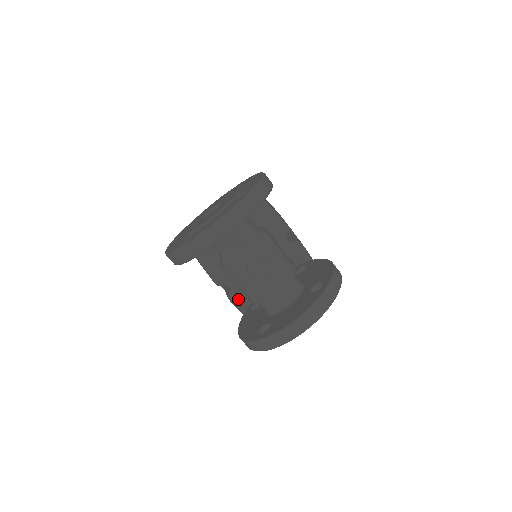
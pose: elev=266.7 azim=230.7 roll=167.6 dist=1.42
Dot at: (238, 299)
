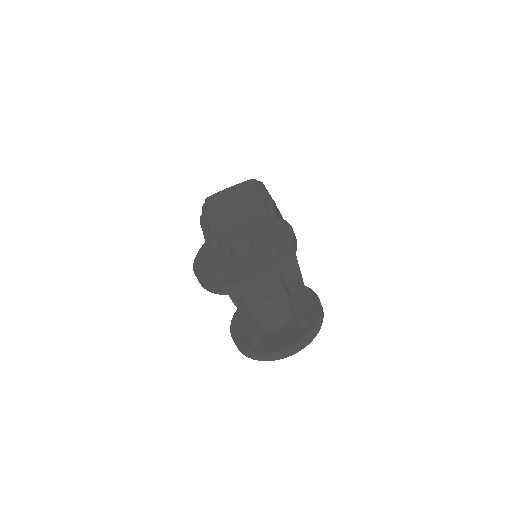
Dot at: occluded
